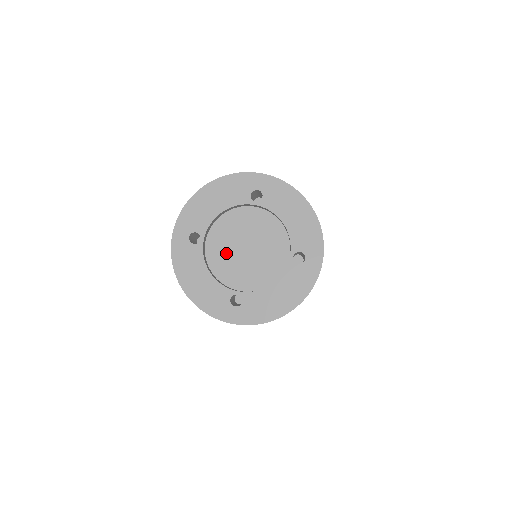
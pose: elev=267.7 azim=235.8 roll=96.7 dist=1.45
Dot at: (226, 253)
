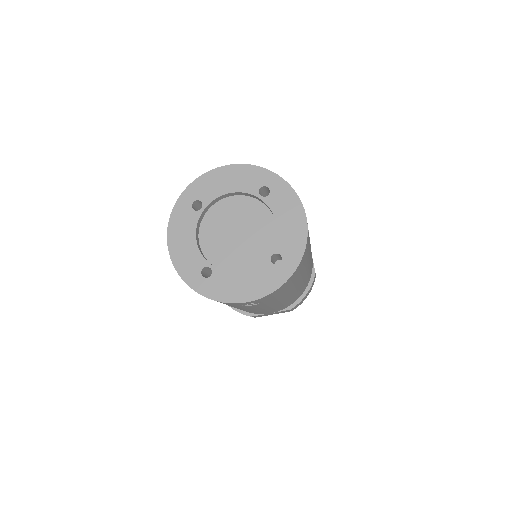
Dot at: (218, 230)
